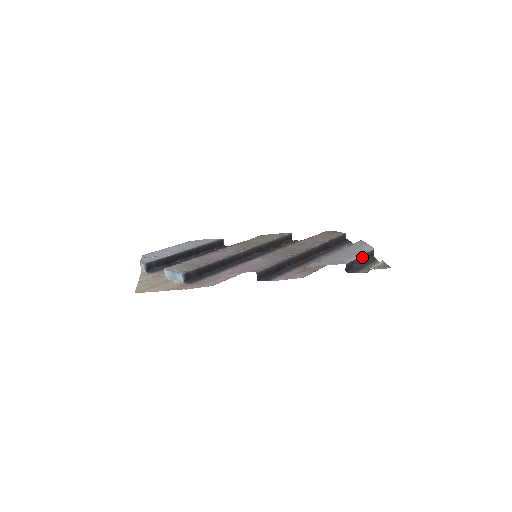
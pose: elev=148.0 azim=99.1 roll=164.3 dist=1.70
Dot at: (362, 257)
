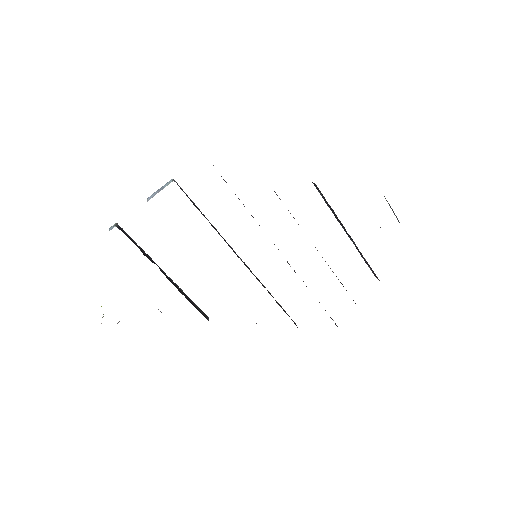
Dot at: occluded
